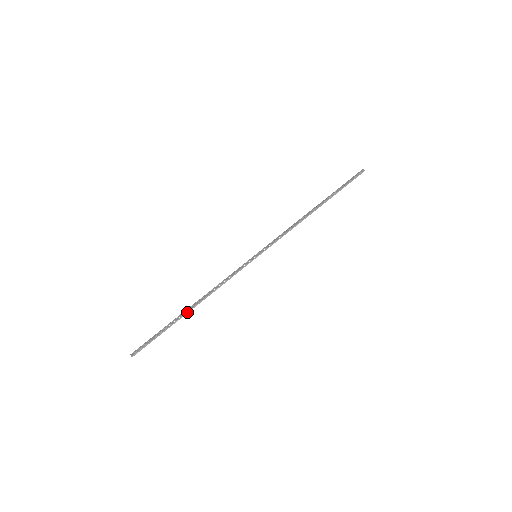
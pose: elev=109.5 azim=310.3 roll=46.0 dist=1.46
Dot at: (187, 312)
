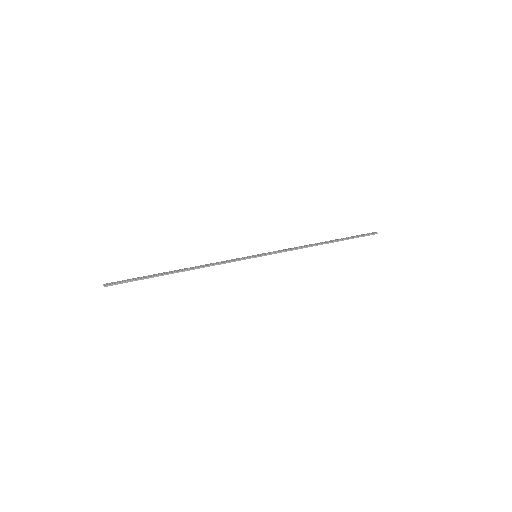
Dot at: (173, 272)
